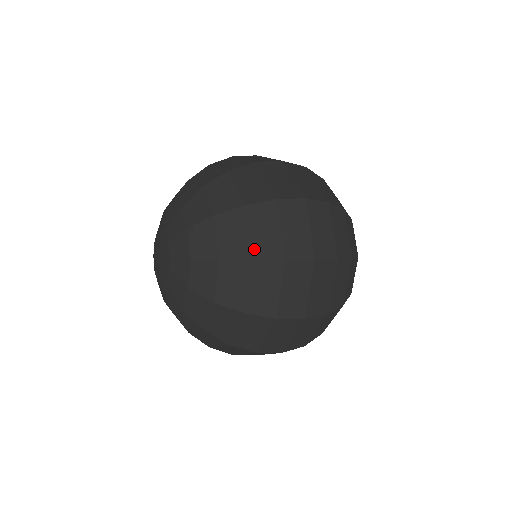
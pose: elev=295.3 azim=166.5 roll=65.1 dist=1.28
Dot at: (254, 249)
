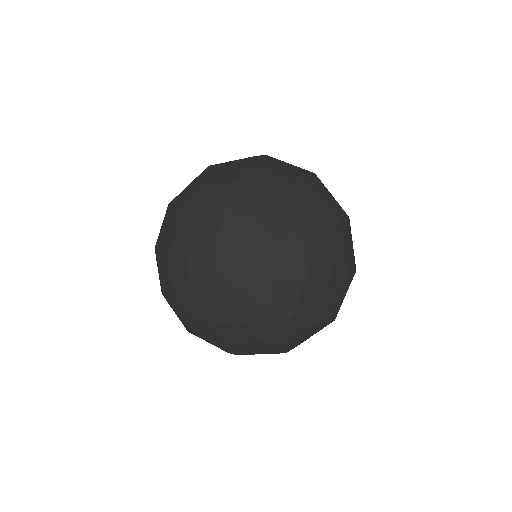
Dot at: (285, 178)
